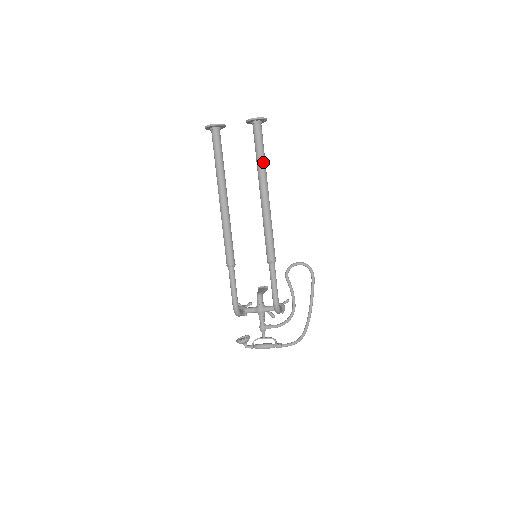
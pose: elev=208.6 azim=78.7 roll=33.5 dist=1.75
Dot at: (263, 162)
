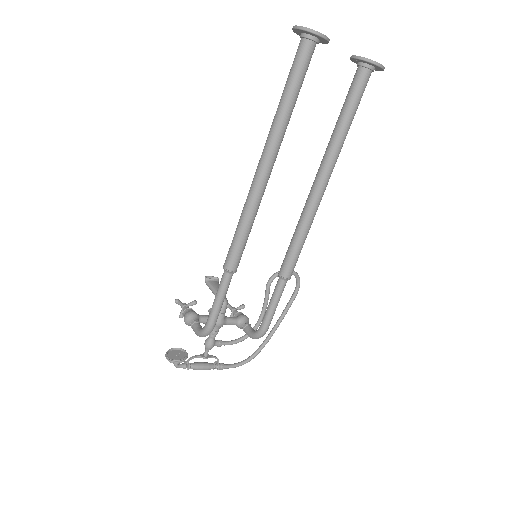
Dot at: occluded
